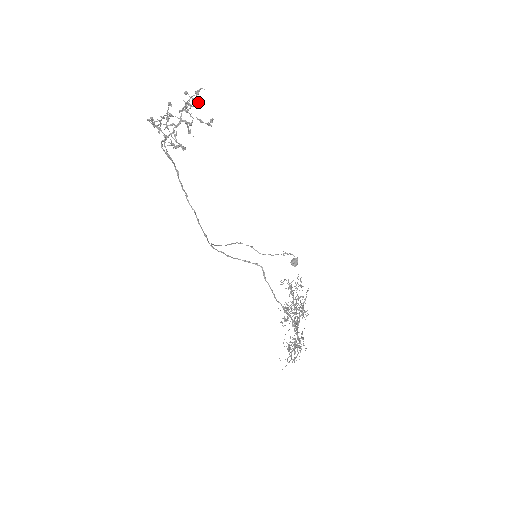
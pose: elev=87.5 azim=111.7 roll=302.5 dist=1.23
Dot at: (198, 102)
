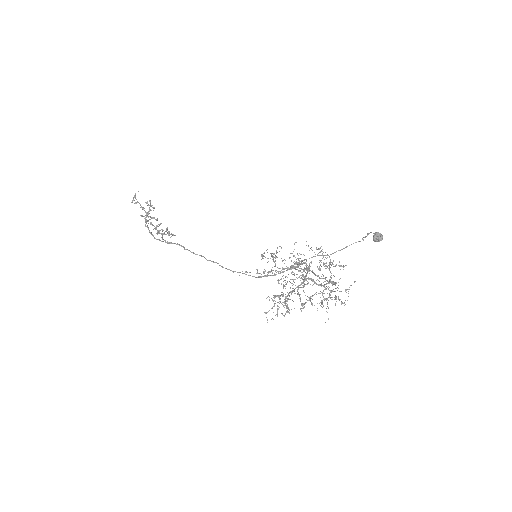
Dot at: (150, 201)
